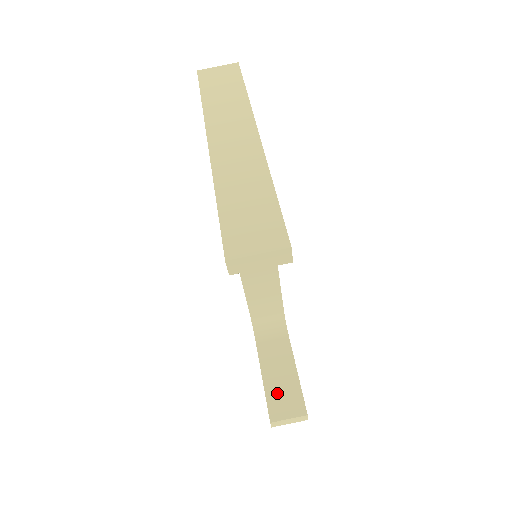
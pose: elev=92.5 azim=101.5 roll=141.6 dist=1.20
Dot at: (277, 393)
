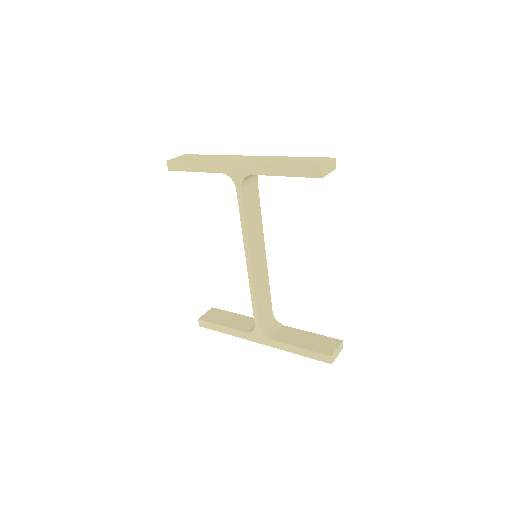
Dot at: (316, 345)
